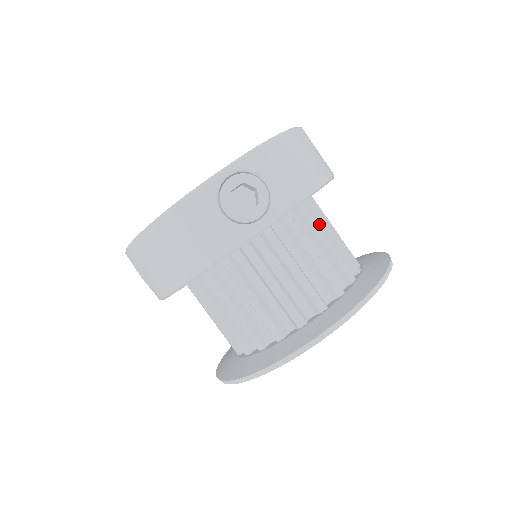
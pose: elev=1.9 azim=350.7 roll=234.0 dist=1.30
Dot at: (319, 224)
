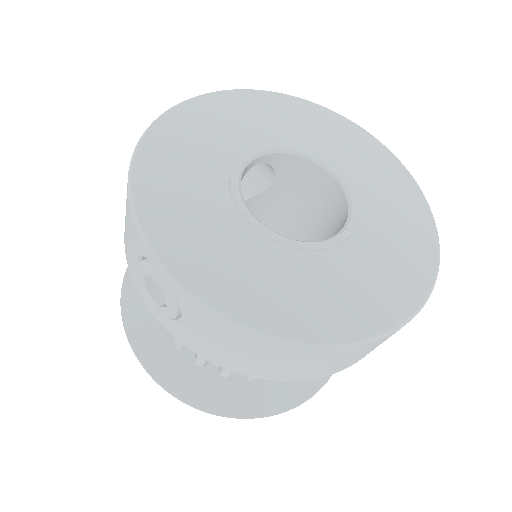
Dot at: occluded
